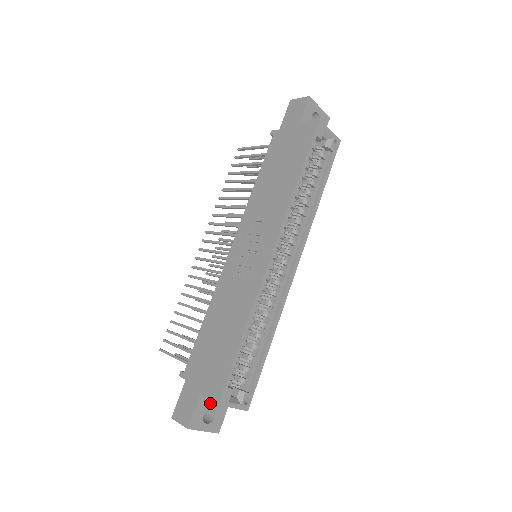
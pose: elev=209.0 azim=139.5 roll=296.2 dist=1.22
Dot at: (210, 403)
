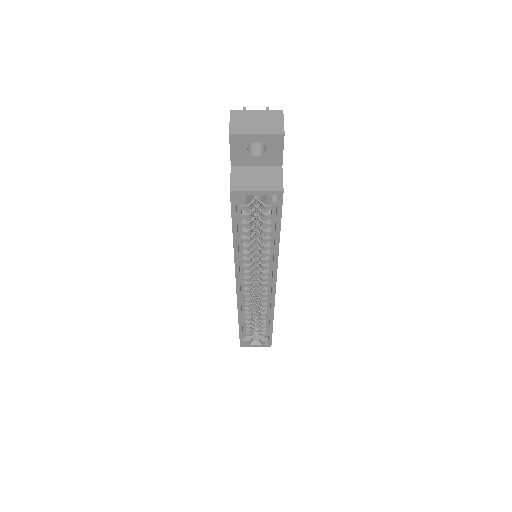
Dot at: occluded
